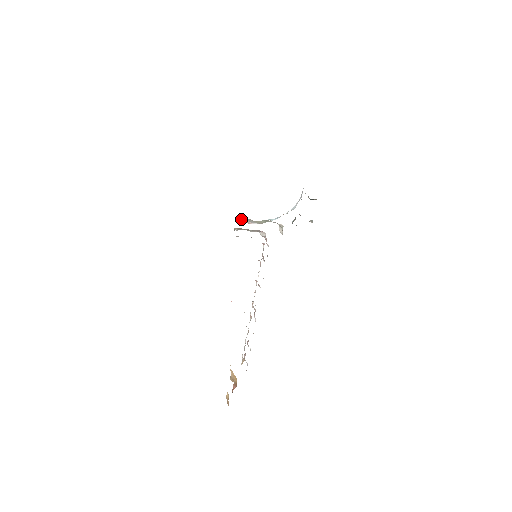
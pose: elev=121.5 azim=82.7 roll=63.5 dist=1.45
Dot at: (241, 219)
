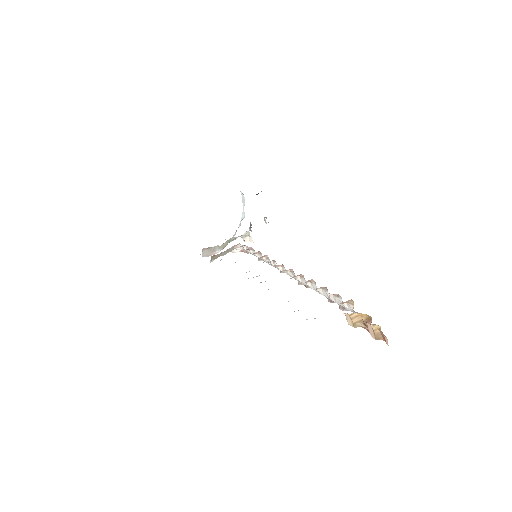
Dot at: (204, 255)
